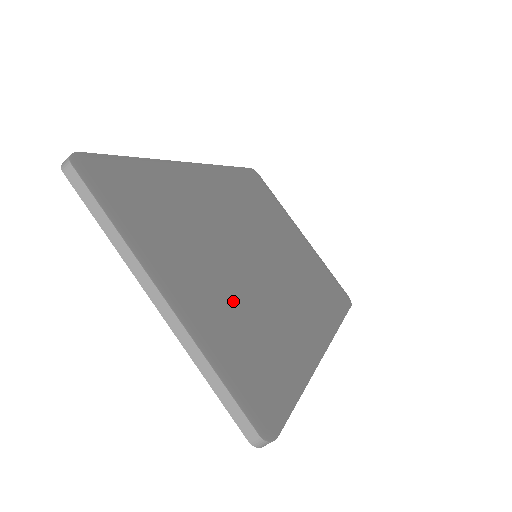
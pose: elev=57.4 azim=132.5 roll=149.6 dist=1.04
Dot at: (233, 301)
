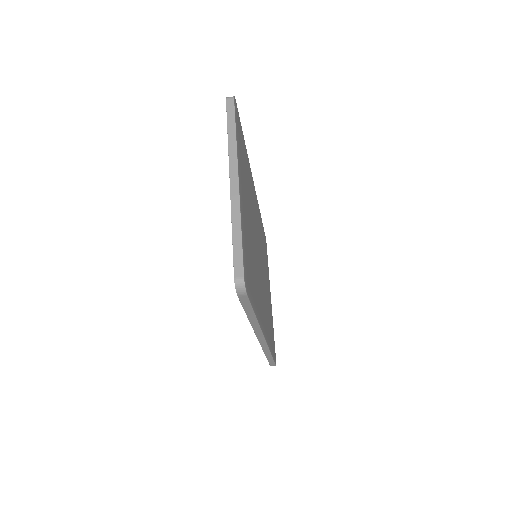
Dot at: (250, 237)
